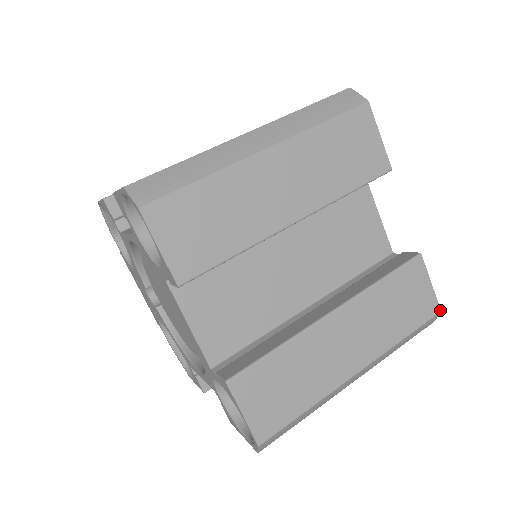
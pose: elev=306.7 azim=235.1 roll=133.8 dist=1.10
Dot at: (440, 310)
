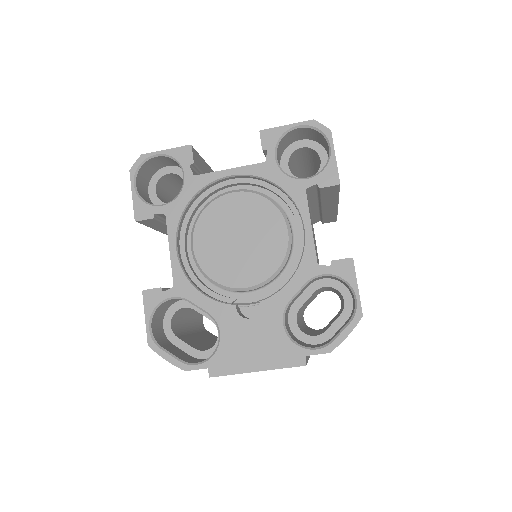
Dot at: occluded
